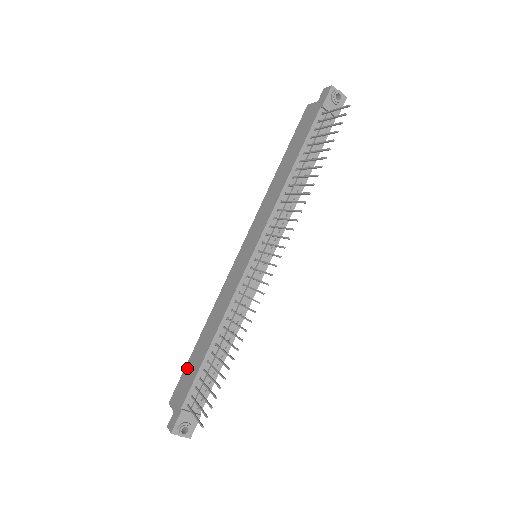
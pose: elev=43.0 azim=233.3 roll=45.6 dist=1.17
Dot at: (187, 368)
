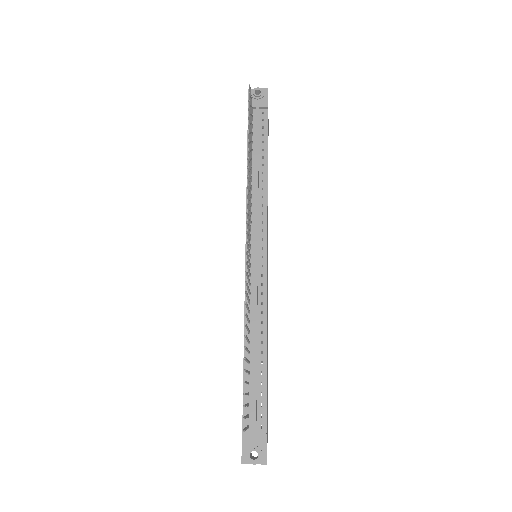
Dot at: occluded
